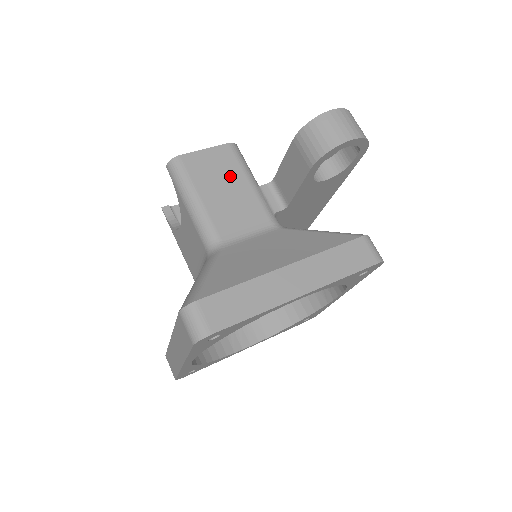
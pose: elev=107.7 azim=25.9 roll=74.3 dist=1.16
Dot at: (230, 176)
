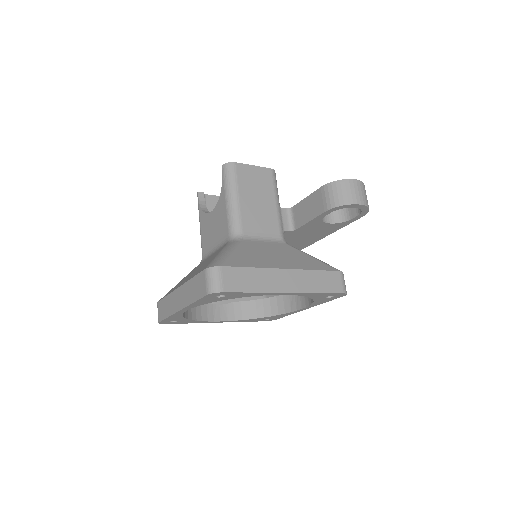
Dot at: (264, 192)
